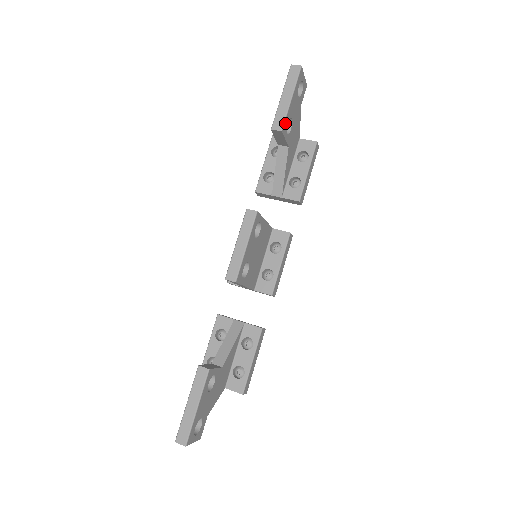
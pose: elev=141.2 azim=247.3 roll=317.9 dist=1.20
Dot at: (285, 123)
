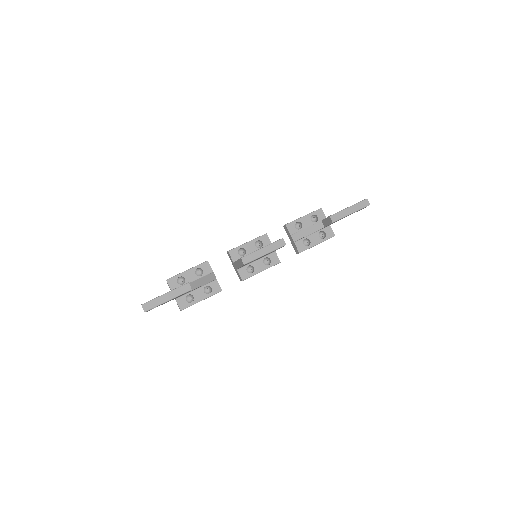
Dot at: (337, 220)
